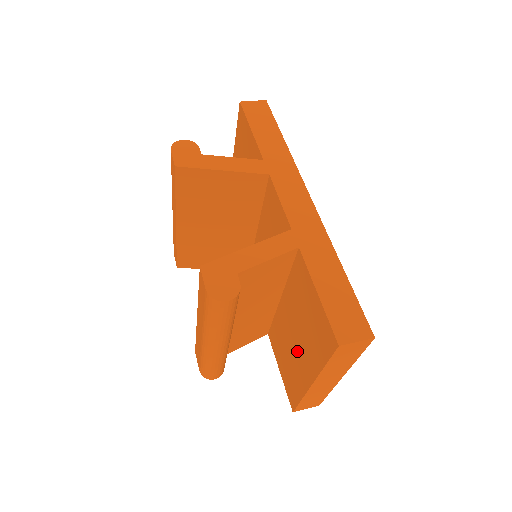
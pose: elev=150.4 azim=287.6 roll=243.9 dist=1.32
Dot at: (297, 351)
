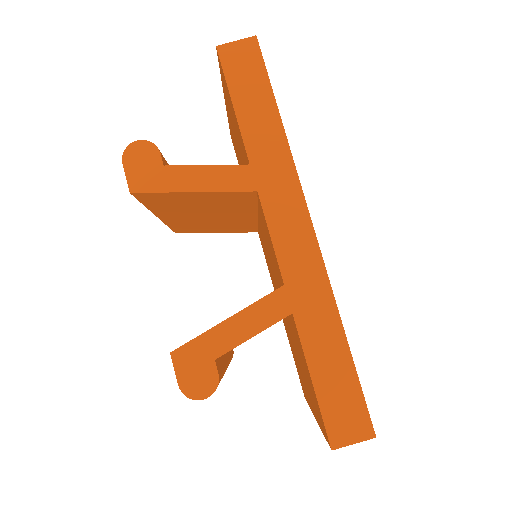
Dot at: (302, 375)
